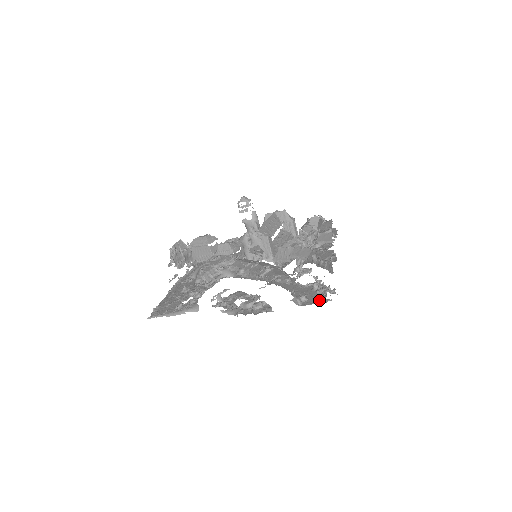
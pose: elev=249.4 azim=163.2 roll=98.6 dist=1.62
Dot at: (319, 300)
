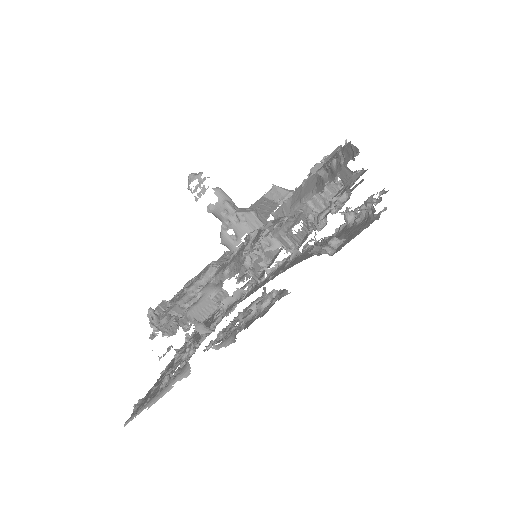
Dot at: (363, 226)
